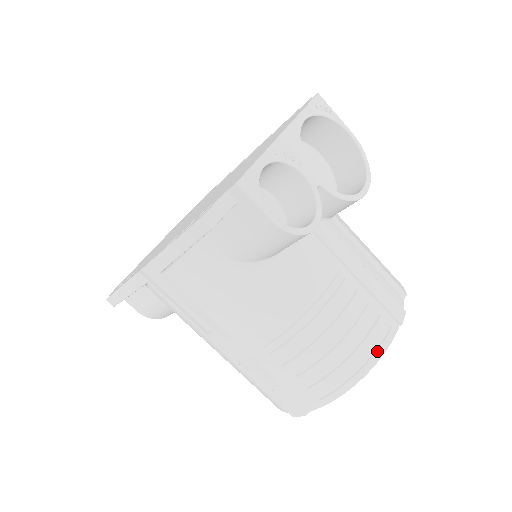
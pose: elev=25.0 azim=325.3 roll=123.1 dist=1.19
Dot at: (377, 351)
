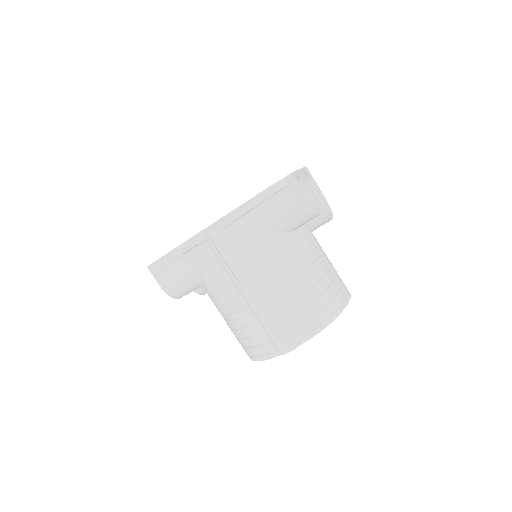
Dot at: (340, 307)
